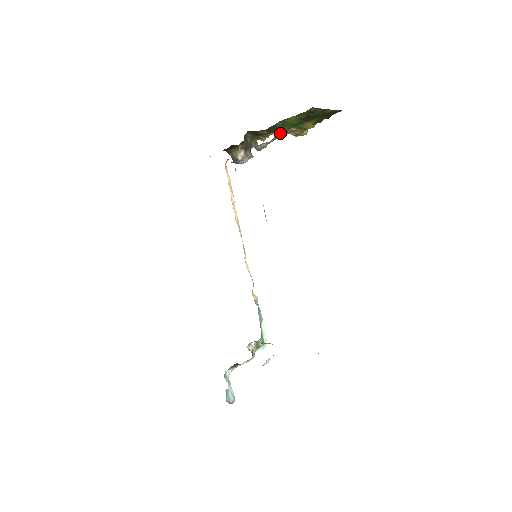
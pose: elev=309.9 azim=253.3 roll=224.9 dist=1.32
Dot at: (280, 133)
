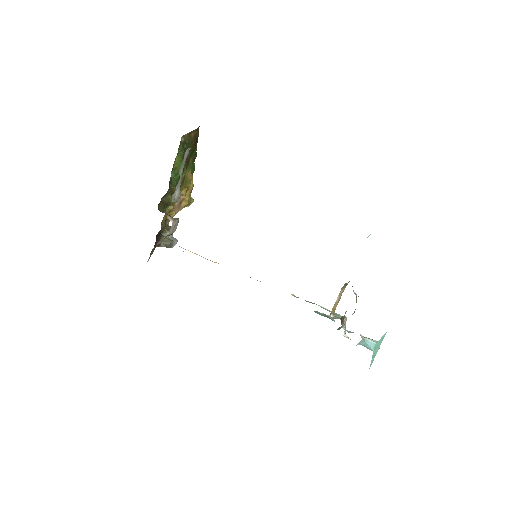
Dot at: occluded
